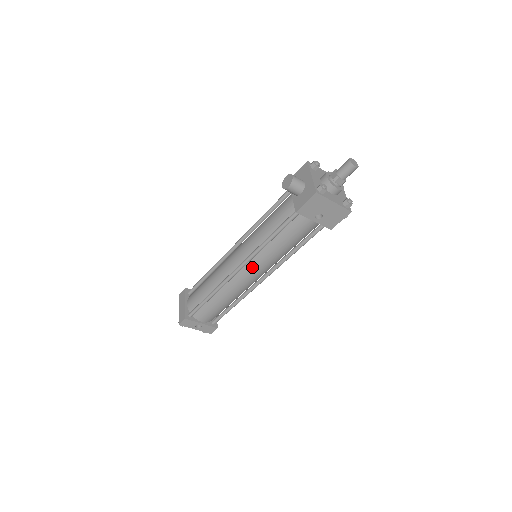
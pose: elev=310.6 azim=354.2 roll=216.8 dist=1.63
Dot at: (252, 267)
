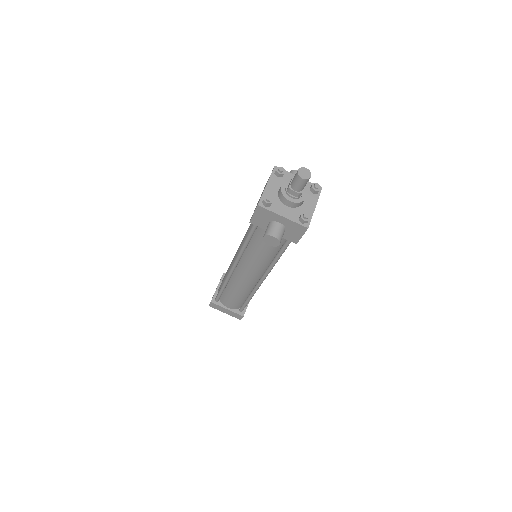
Dot at: occluded
